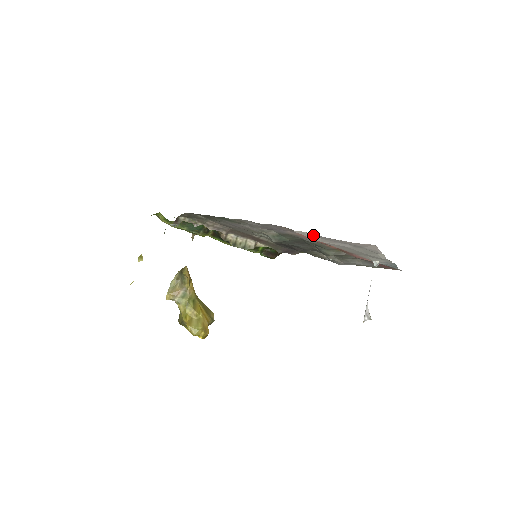
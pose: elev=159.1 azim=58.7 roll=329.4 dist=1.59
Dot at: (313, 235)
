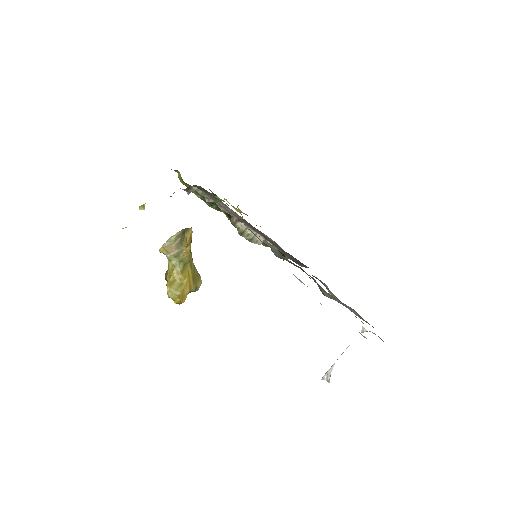
Dot at: occluded
